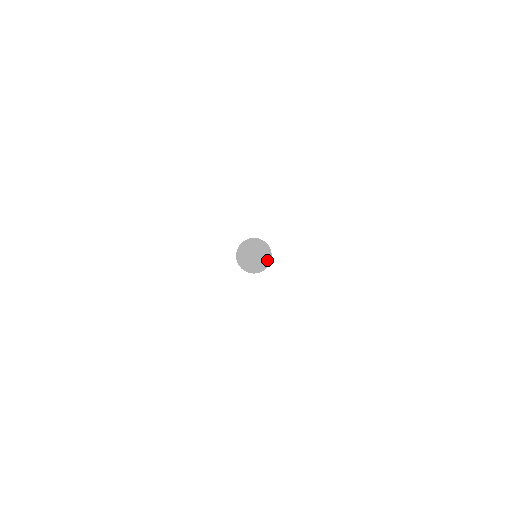
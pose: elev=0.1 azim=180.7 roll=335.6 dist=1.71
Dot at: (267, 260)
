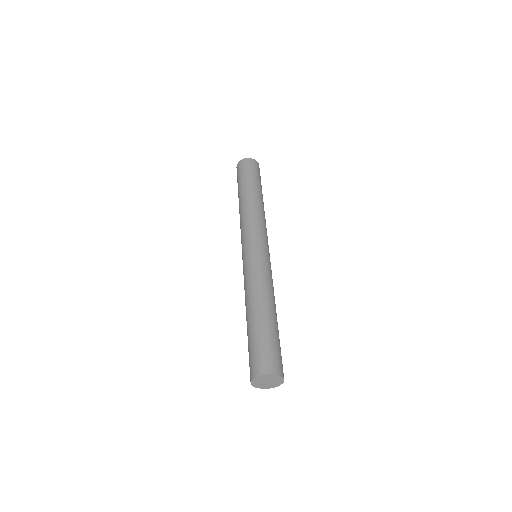
Dot at: (280, 379)
